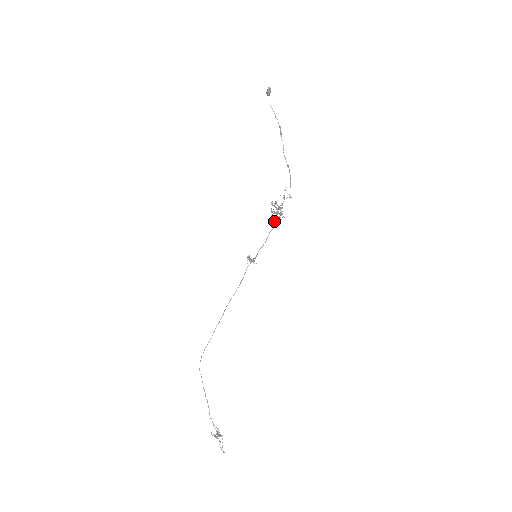
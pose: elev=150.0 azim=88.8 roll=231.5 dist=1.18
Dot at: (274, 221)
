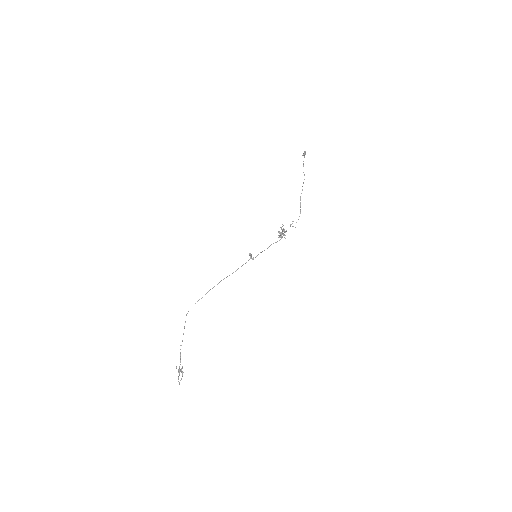
Dot at: occluded
